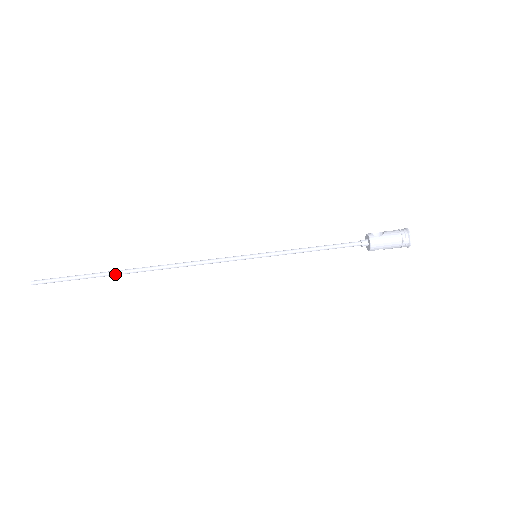
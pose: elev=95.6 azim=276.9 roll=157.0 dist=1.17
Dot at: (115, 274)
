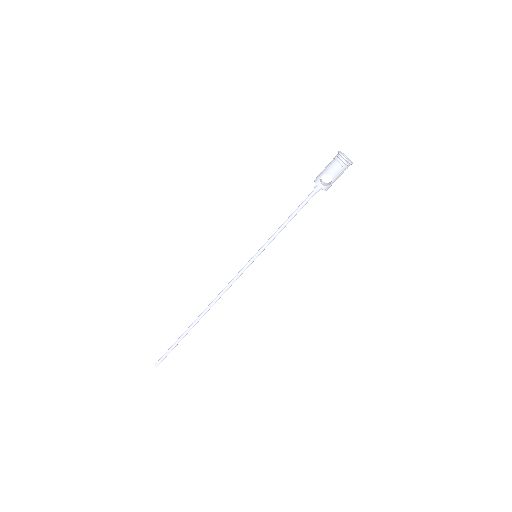
Dot at: occluded
